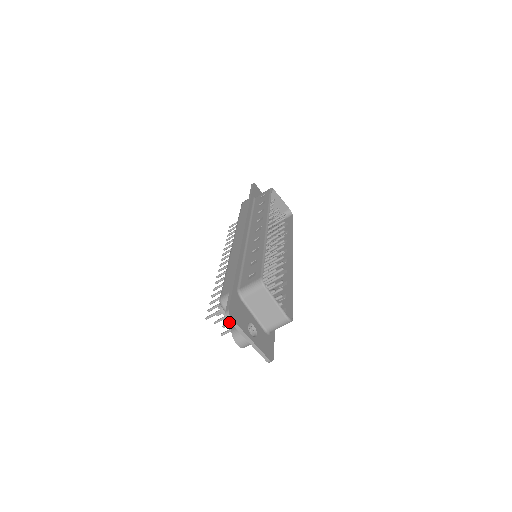
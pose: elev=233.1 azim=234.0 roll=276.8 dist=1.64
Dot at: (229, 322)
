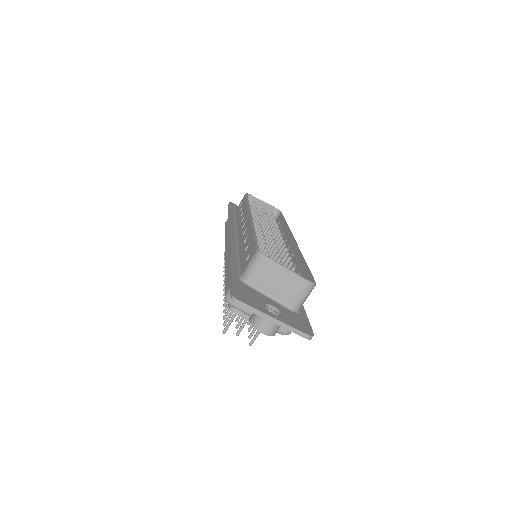
Dot at: (248, 321)
